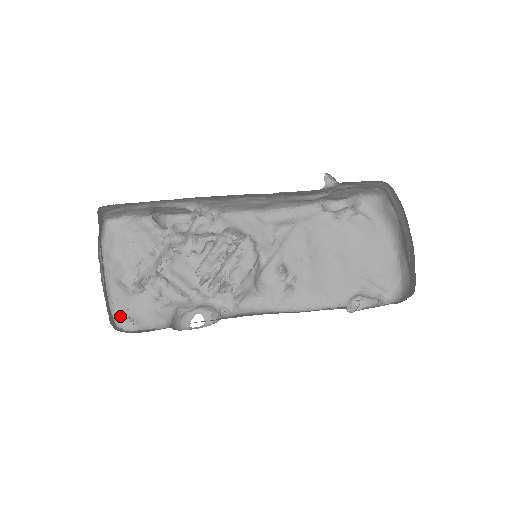
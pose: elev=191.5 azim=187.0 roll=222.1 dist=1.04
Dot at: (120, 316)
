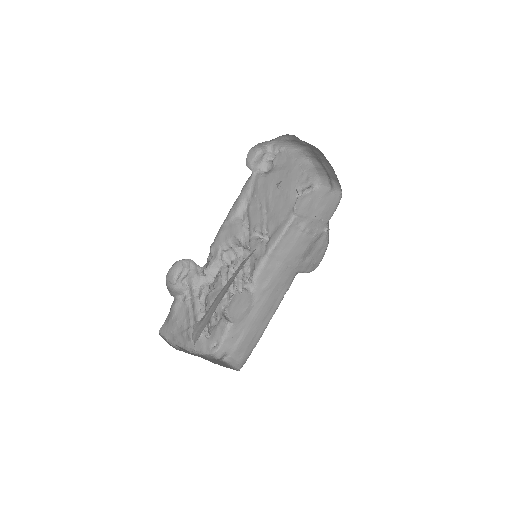
Dot at: (208, 350)
